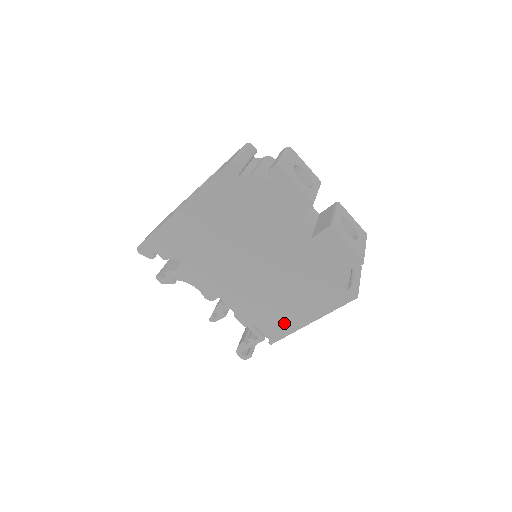
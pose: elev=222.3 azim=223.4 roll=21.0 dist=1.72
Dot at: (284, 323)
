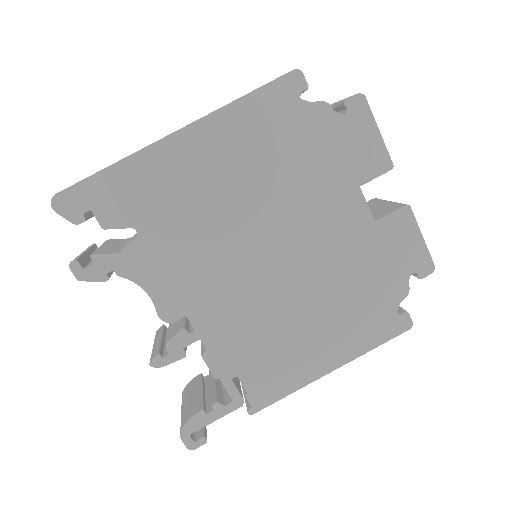
Dot at: (287, 372)
